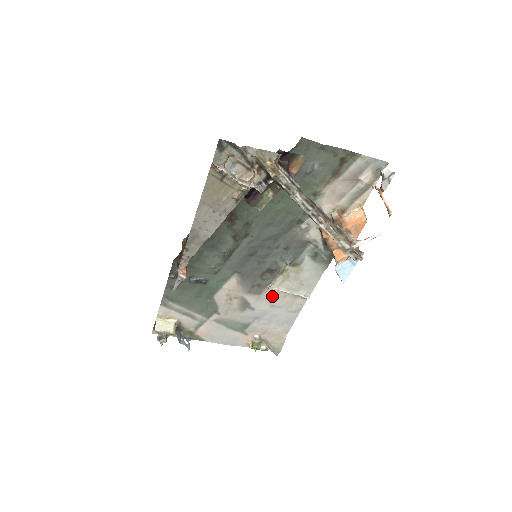
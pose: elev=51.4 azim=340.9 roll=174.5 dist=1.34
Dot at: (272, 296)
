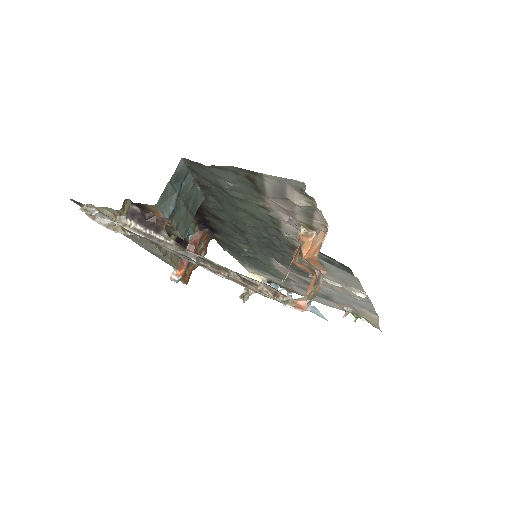
Dot at: (325, 283)
